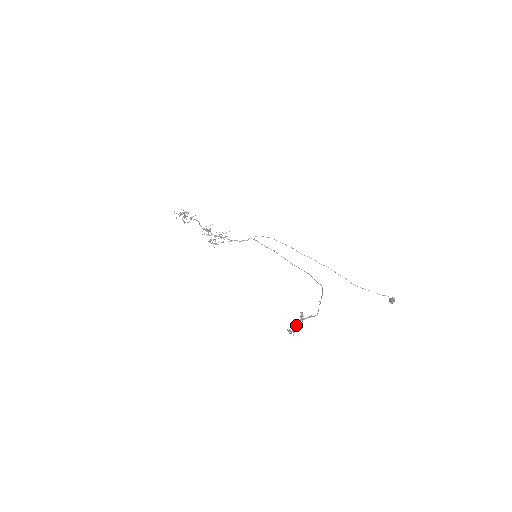
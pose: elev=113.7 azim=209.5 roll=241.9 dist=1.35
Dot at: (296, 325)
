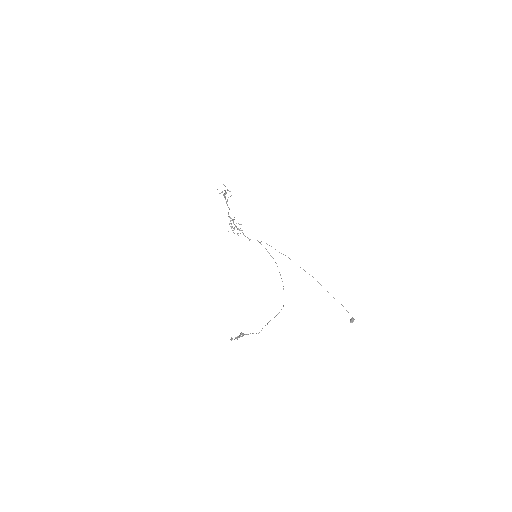
Dot at: (237, 338)
